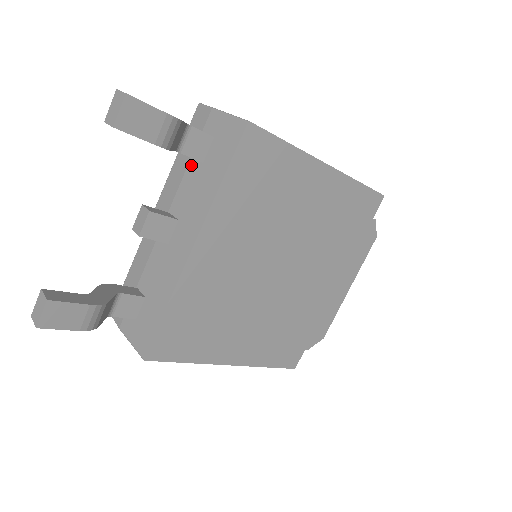
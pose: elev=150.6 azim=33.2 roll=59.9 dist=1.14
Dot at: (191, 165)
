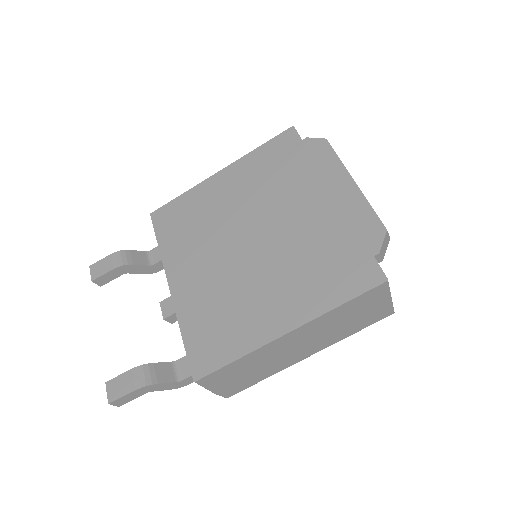
Dot at: occluded
